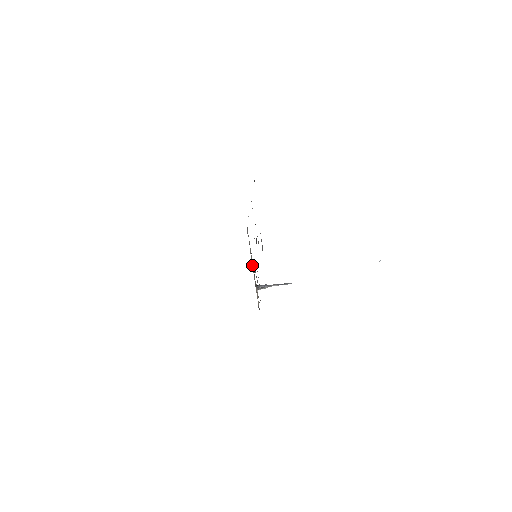
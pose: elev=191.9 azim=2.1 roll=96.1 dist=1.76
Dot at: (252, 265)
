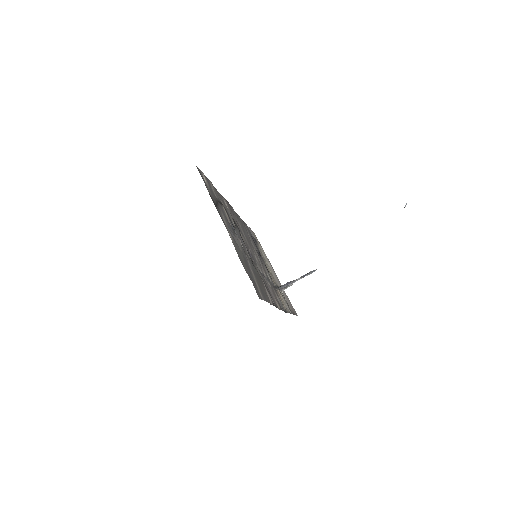
Dot at: occluded
